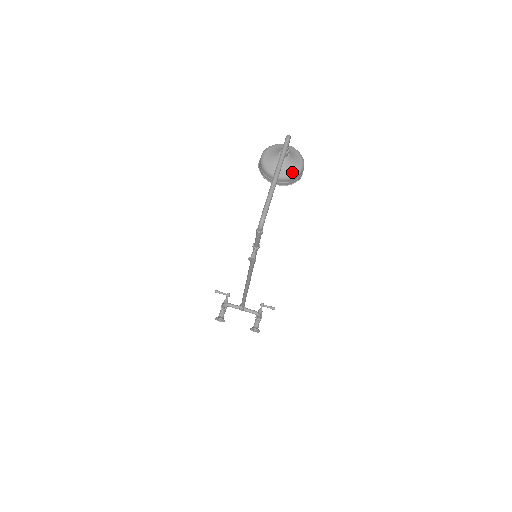
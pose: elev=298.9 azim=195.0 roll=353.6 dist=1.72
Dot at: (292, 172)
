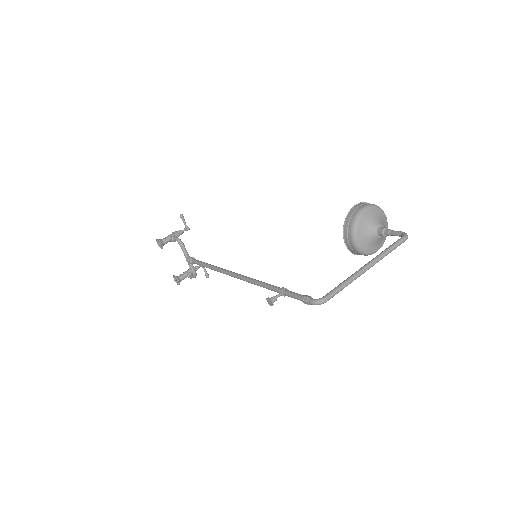
Dot at: (367, 250)
